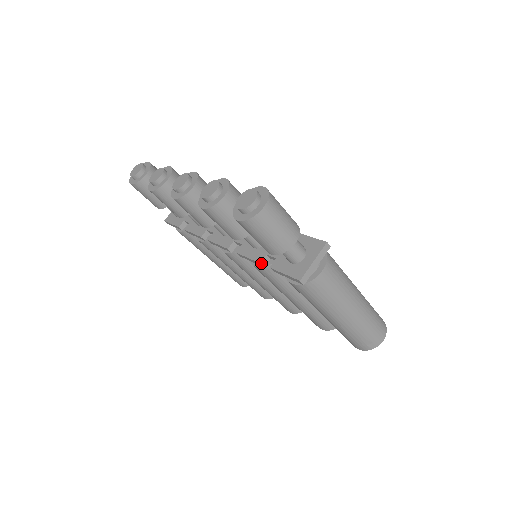
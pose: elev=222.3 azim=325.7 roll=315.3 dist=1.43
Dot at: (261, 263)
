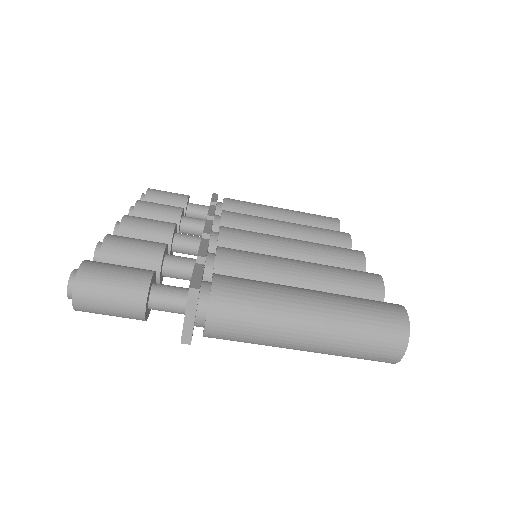
Dot at: occluded
